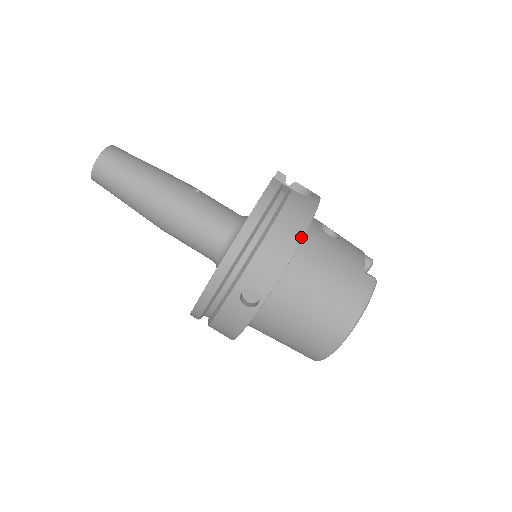
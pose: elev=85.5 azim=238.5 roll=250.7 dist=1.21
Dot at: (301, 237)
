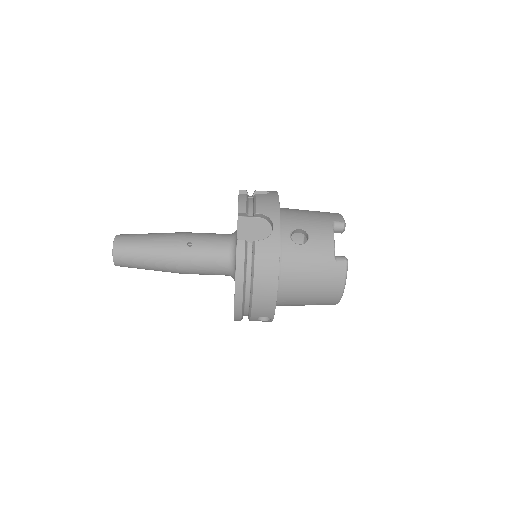
Dot at: (277, 282)
